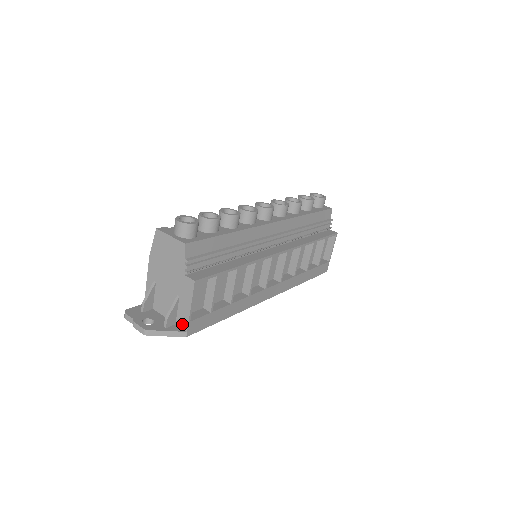
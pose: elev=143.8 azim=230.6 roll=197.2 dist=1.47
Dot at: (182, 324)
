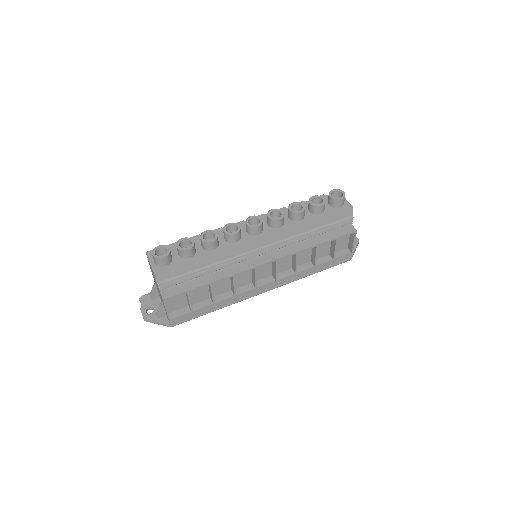
Dot at: occluded
